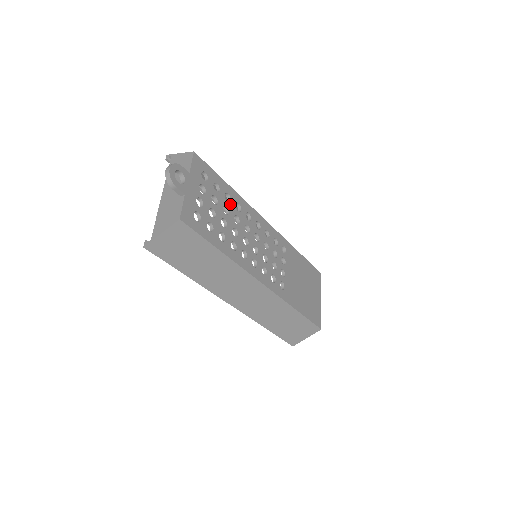
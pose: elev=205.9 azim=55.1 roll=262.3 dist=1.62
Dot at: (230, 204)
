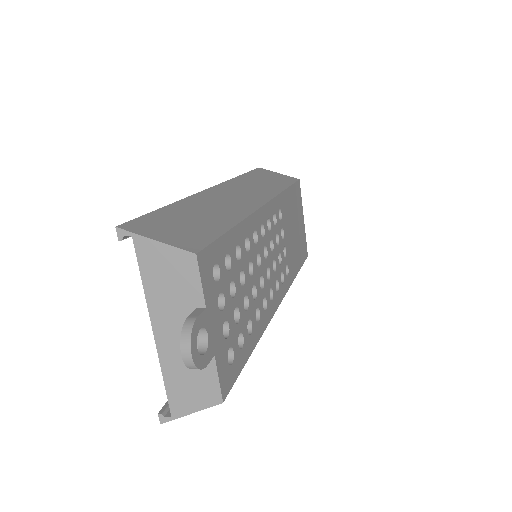
Dot at: (242, 258)
